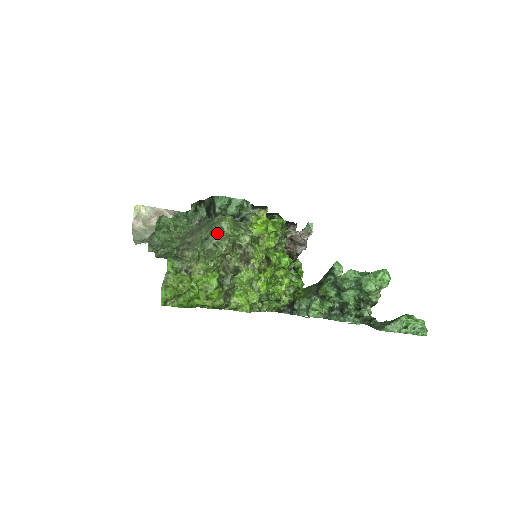
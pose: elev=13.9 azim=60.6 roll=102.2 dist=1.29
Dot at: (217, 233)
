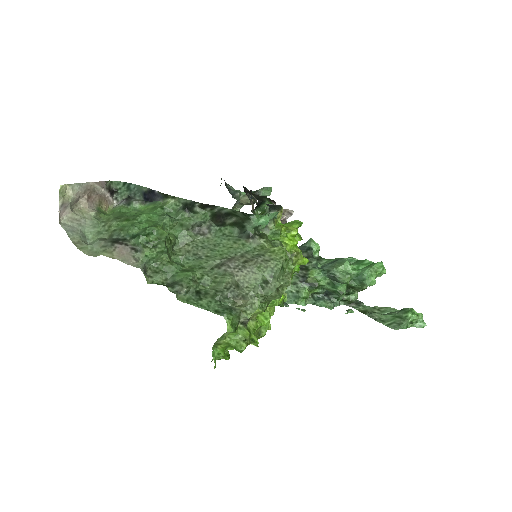
Dot at: (279, 274)
